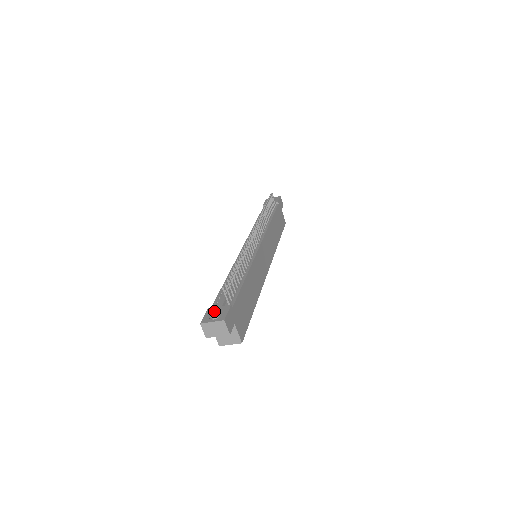
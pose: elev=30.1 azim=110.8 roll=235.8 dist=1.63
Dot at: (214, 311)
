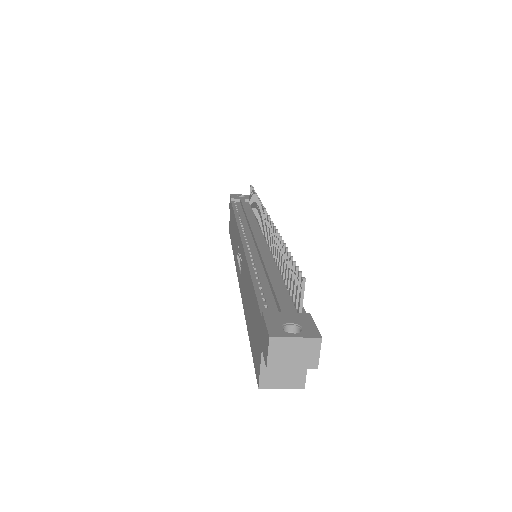
Dot at: (282, 318)
